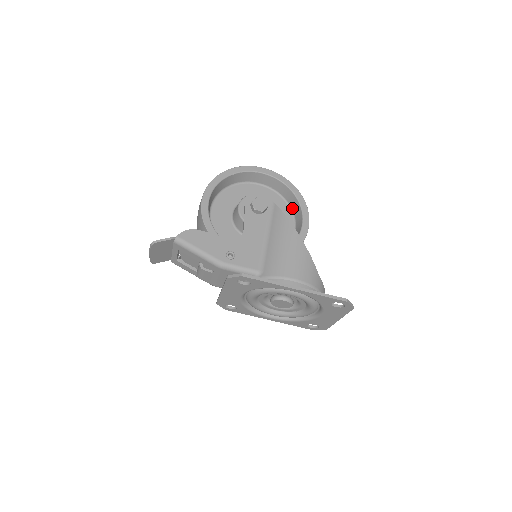
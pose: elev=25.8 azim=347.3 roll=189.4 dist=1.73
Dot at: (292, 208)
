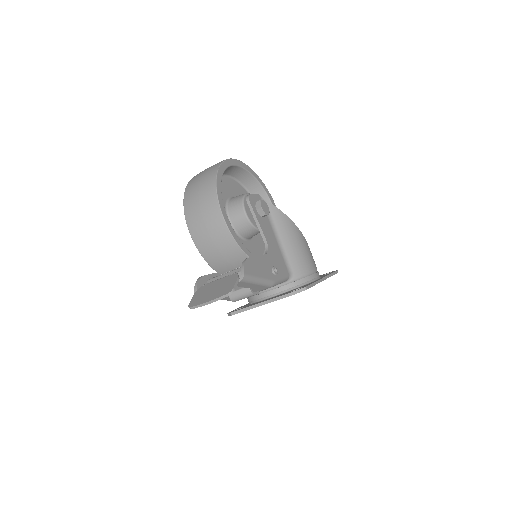
Dot at: occluded
